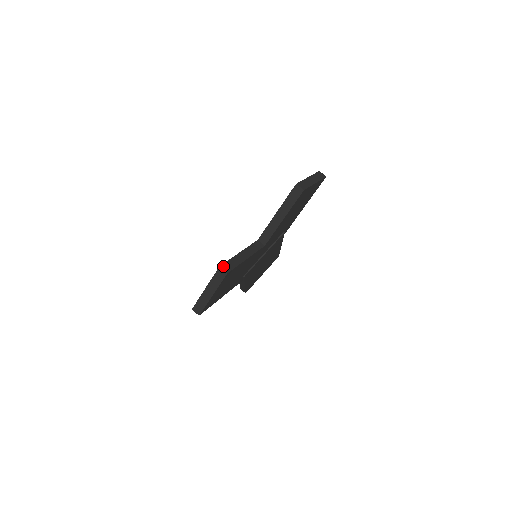
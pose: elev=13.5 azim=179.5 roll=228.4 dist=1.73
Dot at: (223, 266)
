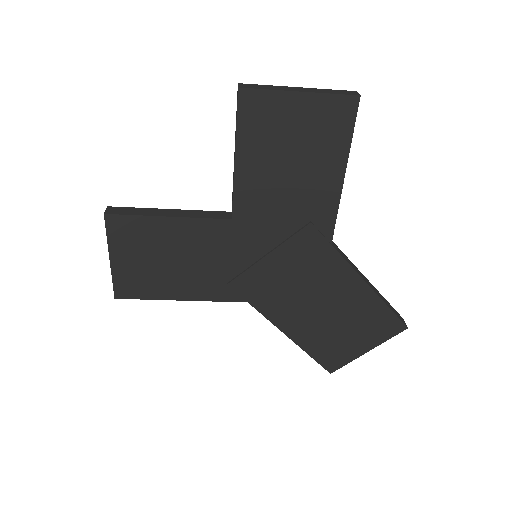
Dot at: (113, 208)
